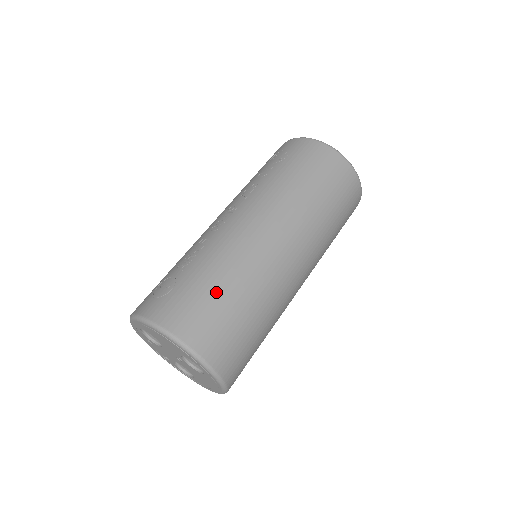
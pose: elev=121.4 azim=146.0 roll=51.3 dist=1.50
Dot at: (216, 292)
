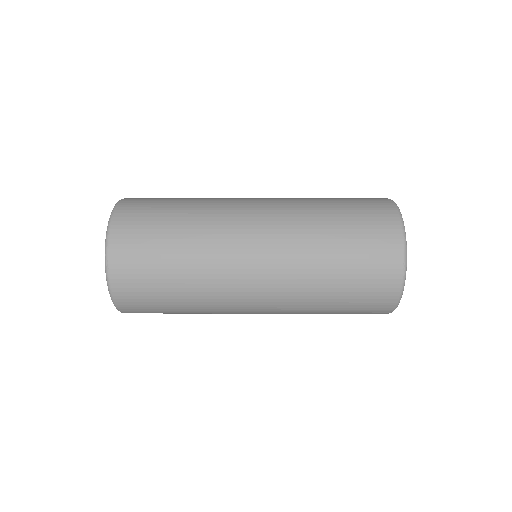
Dot at: occluded
